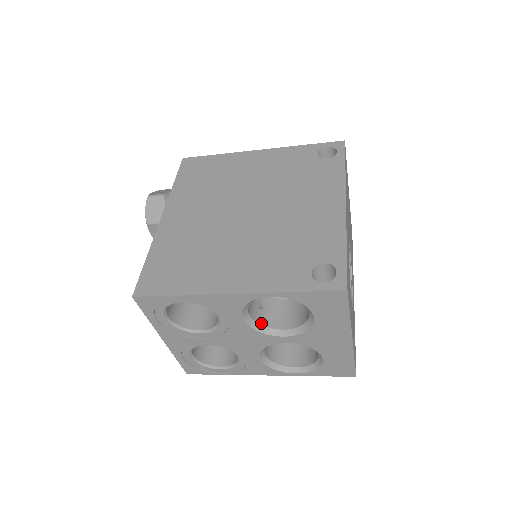
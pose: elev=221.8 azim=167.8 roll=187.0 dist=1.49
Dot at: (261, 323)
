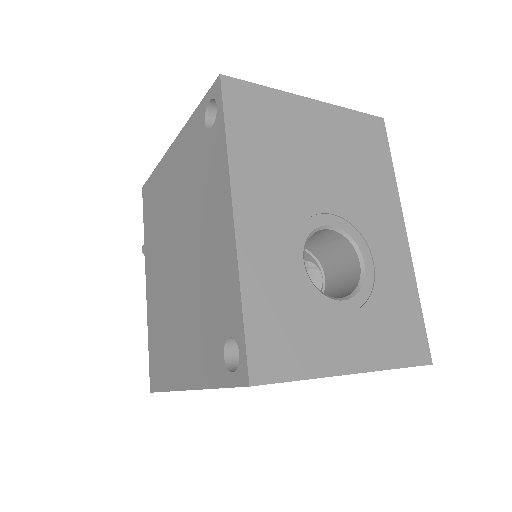
Dot at: occluded
